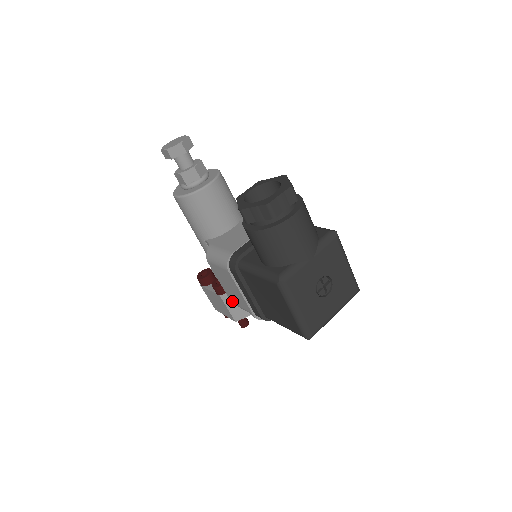
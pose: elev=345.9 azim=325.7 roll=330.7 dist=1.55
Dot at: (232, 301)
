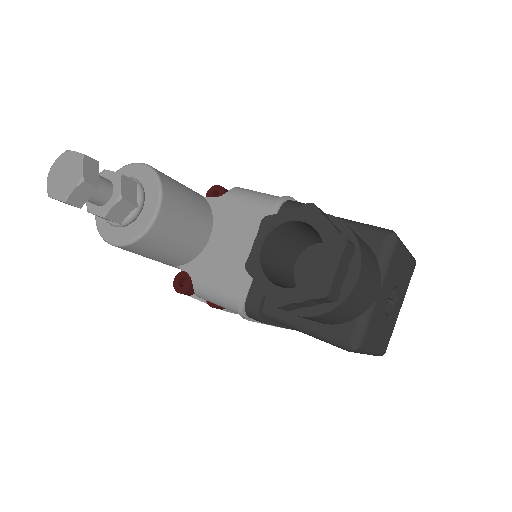
Dot at: occluded
